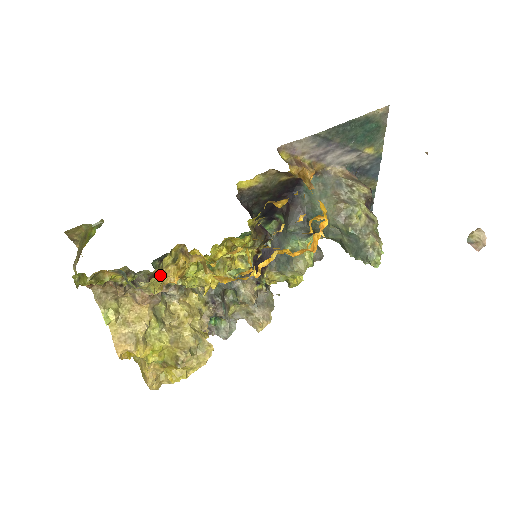
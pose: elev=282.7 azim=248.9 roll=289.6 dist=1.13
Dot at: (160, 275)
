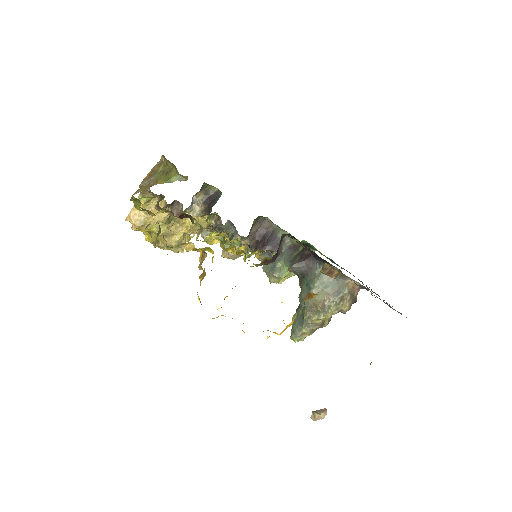
Dot at: (180, 244)
